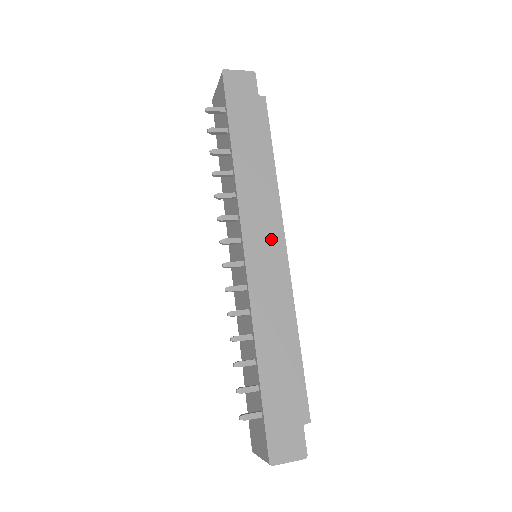
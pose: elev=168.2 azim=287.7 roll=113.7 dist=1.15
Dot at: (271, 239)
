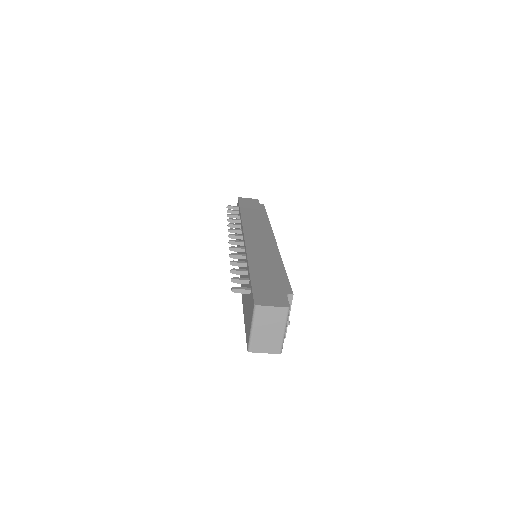
Dot at: (264, 235)
